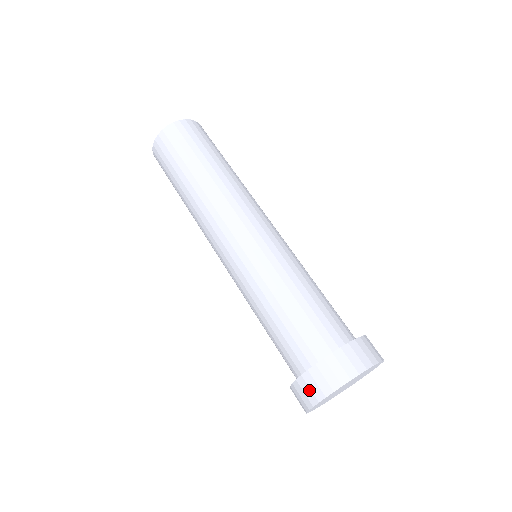
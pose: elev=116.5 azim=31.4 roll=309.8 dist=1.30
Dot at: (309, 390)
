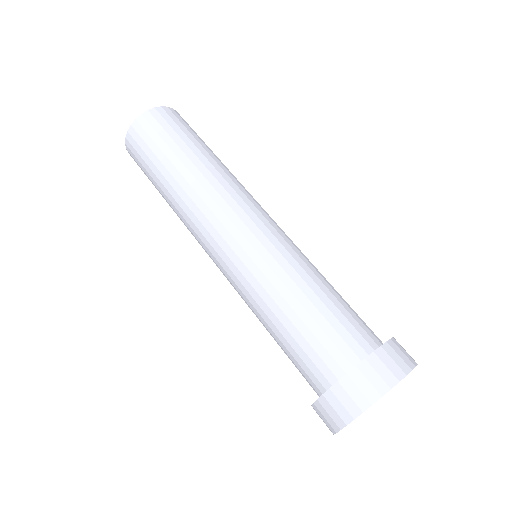
Dot at: (367, 383)
